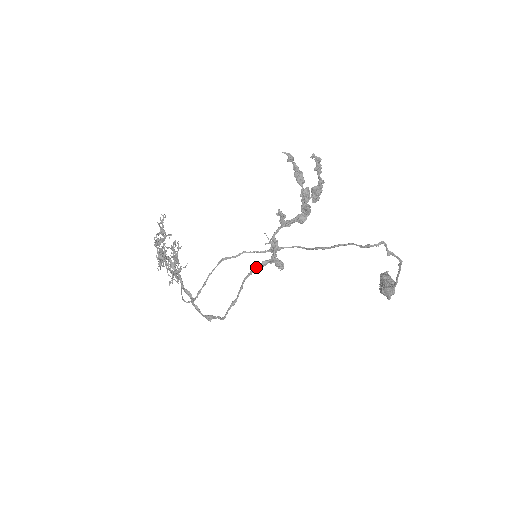
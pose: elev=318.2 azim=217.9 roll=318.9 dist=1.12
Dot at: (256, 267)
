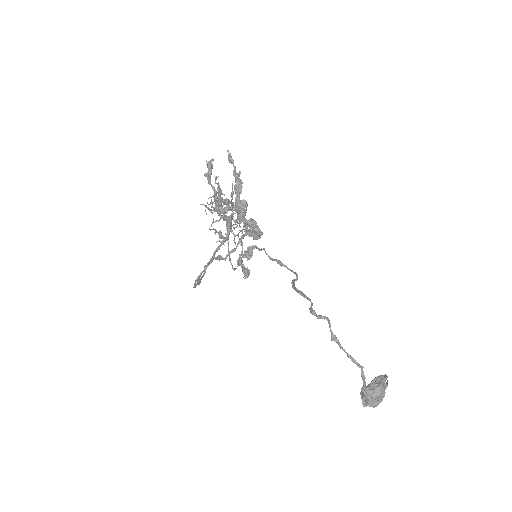
Dot at: (214, 256)
